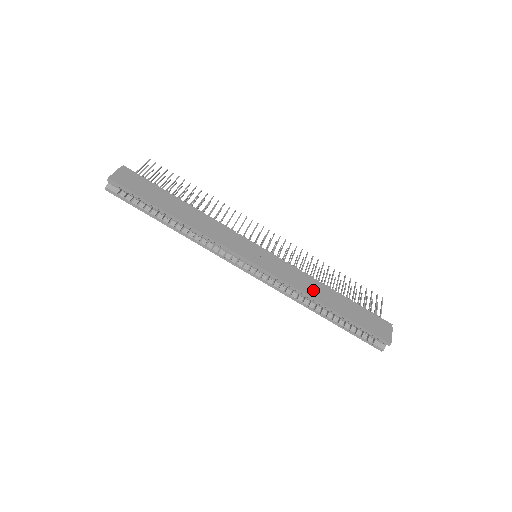
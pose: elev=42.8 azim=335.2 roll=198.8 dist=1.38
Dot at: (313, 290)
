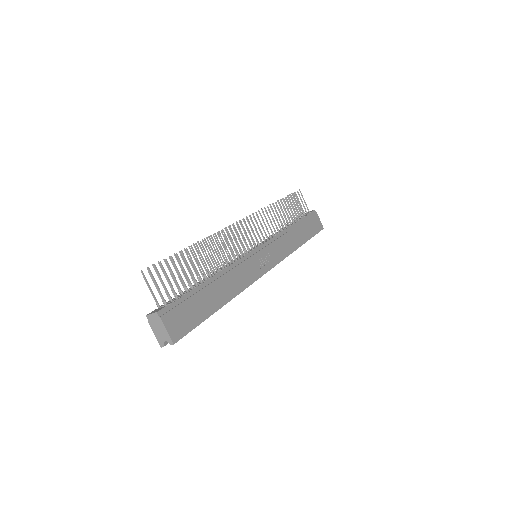
Dot at: (291, 243)
